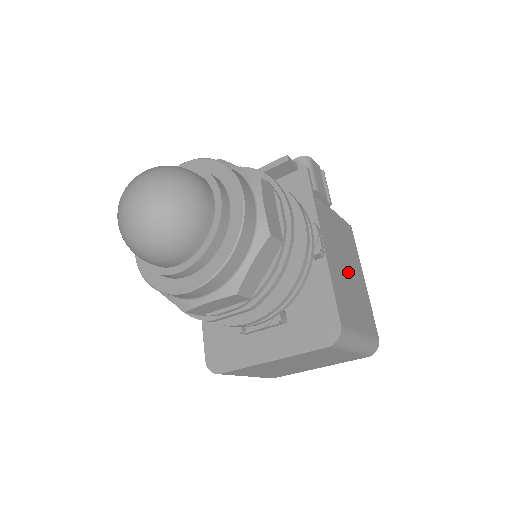
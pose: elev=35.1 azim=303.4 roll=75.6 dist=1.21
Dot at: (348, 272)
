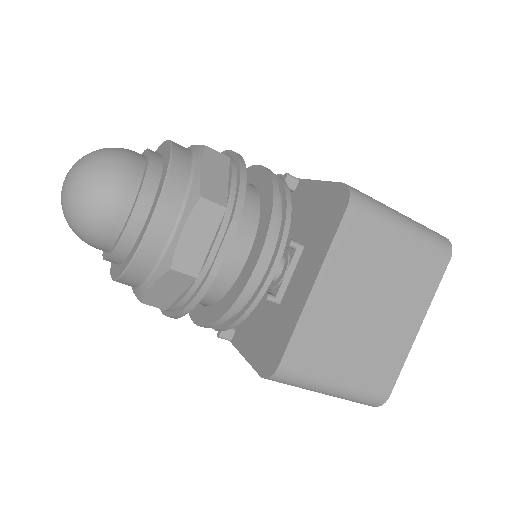
Dot at: occluded
